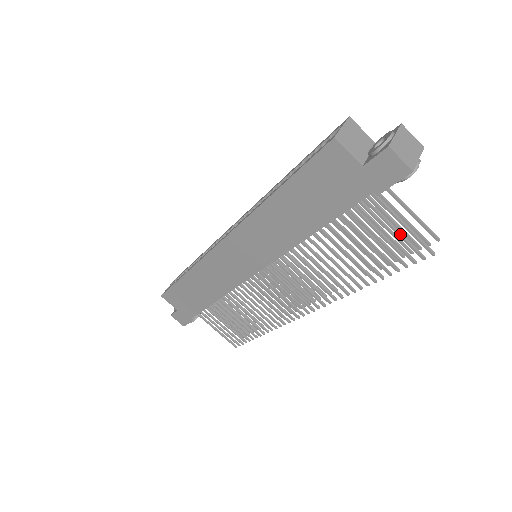
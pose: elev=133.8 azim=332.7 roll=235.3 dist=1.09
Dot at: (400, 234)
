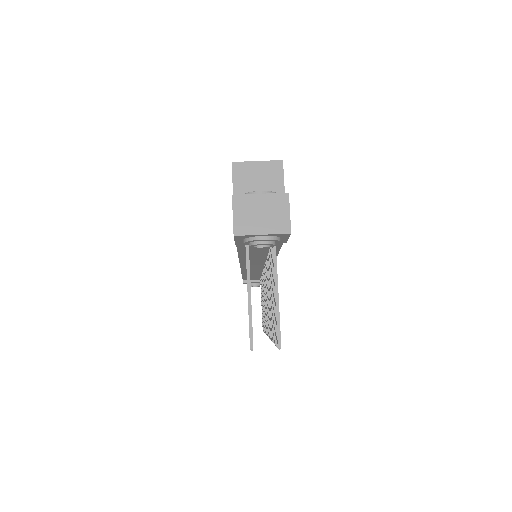
Dot at: occluded
